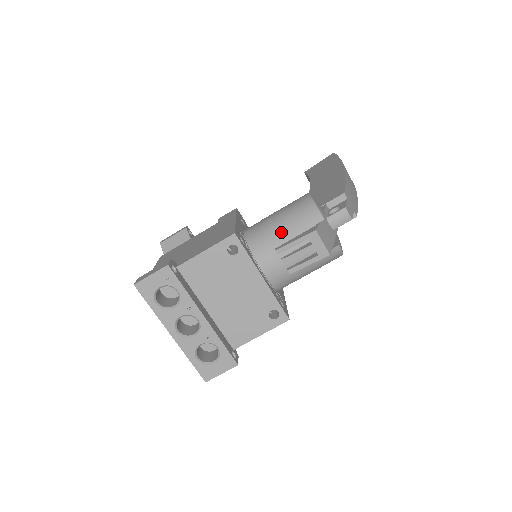
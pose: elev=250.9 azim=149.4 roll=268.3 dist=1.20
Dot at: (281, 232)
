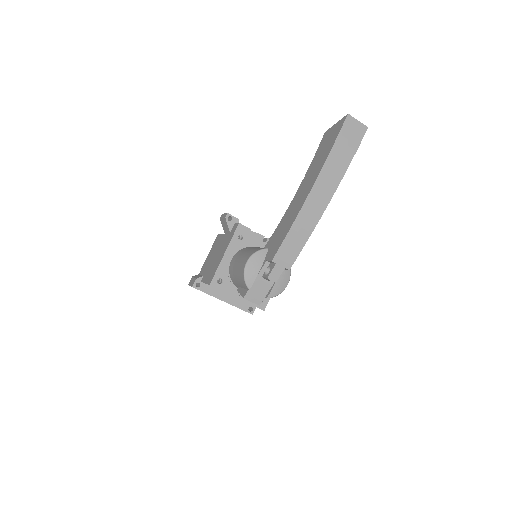
Dot at: (237, 281)
